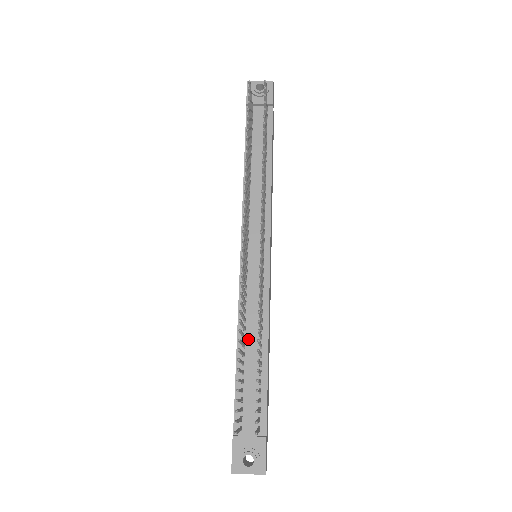
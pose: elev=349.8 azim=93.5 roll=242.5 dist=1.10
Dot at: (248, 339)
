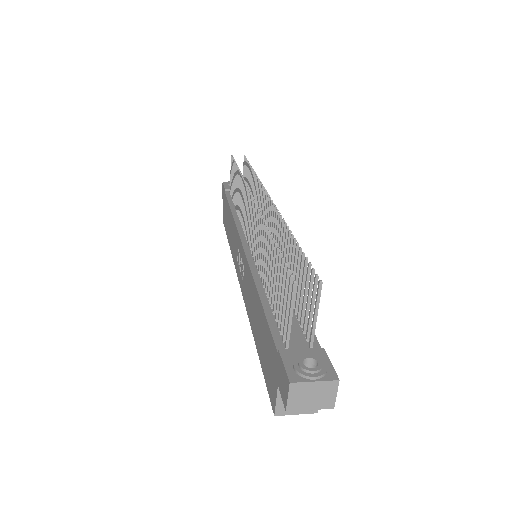
Dot at: occluded
